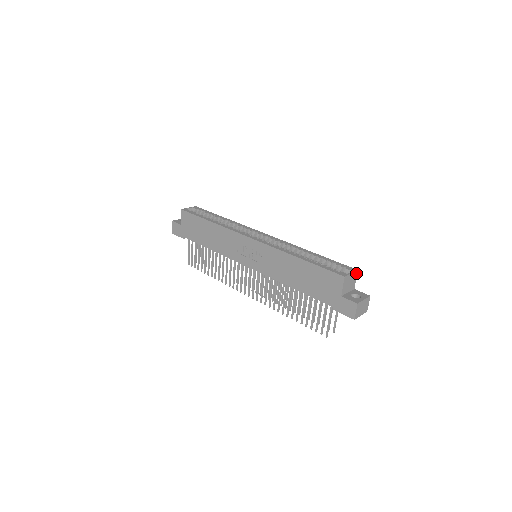
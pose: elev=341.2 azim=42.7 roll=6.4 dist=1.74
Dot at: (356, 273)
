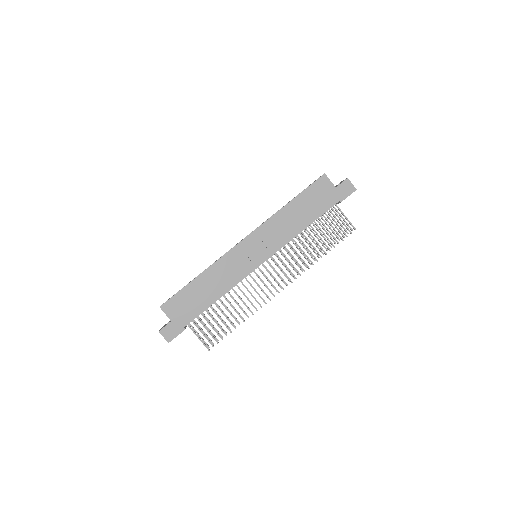
Dot at: occluded
